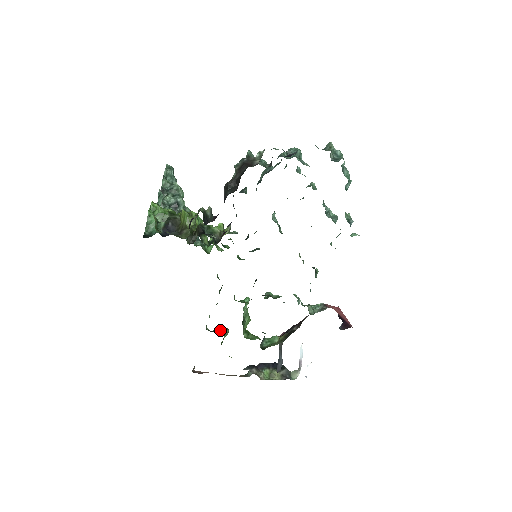
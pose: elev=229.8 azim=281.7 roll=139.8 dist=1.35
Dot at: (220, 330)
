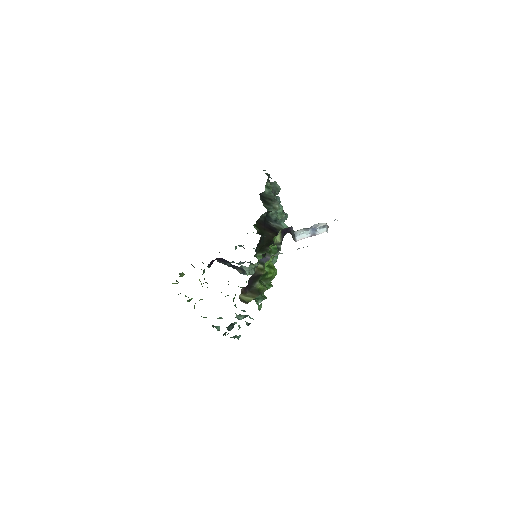
Dot at: occluded
